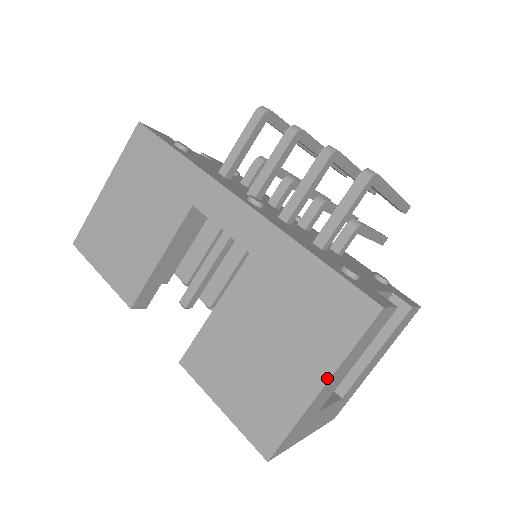
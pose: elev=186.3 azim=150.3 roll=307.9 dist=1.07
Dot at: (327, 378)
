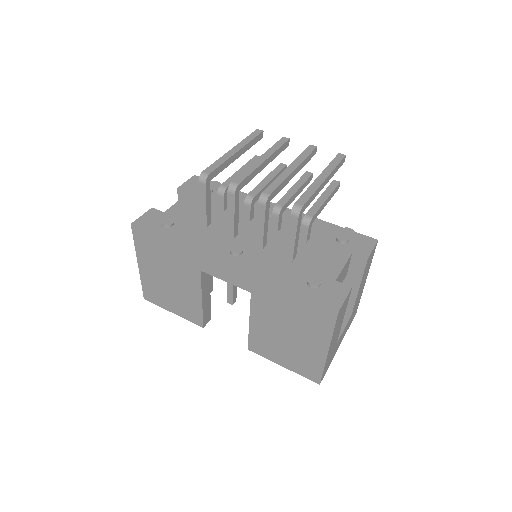
Dot at: (328, 347)
